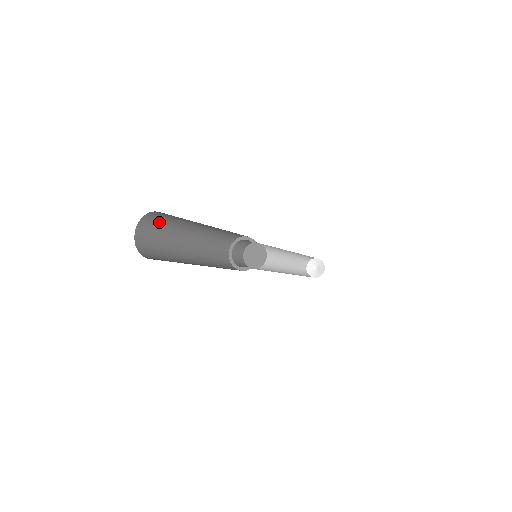
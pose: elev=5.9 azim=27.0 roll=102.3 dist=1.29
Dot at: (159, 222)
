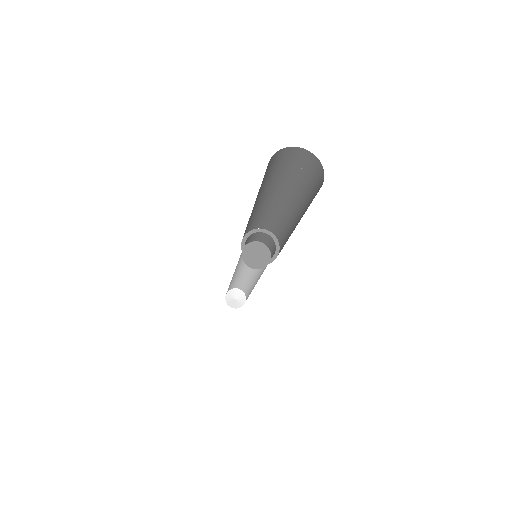
Dot at: (292, 163)
